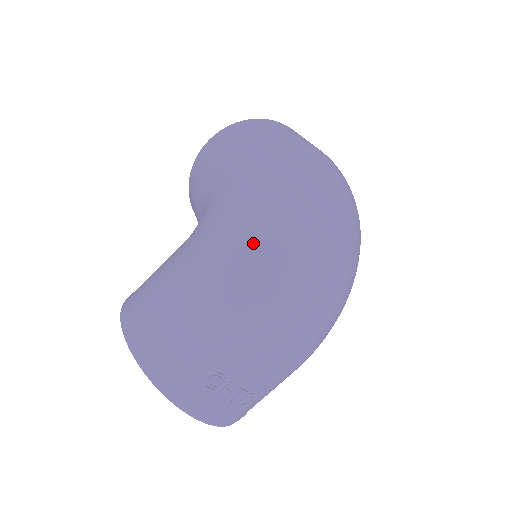
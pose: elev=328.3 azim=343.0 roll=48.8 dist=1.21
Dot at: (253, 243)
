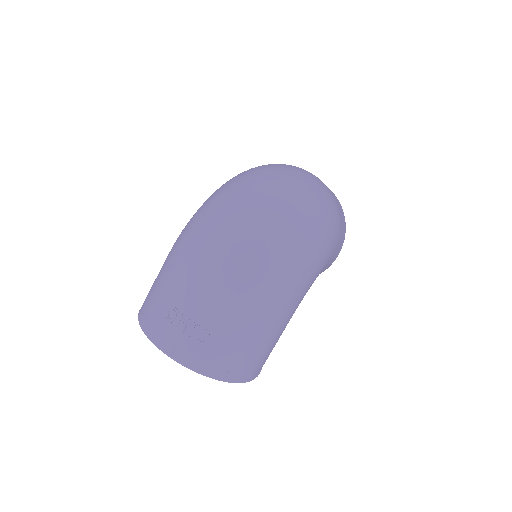
Dot at: (198, 213)
